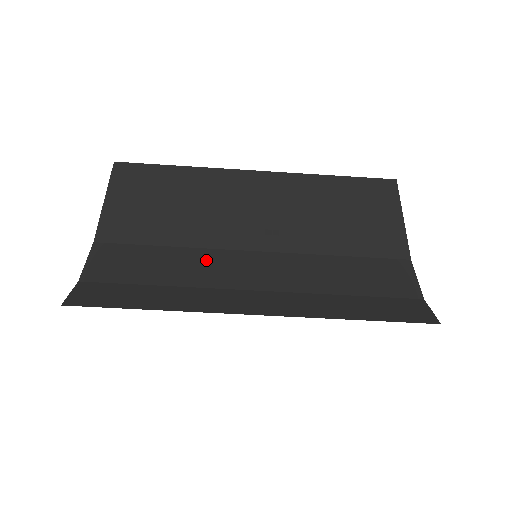
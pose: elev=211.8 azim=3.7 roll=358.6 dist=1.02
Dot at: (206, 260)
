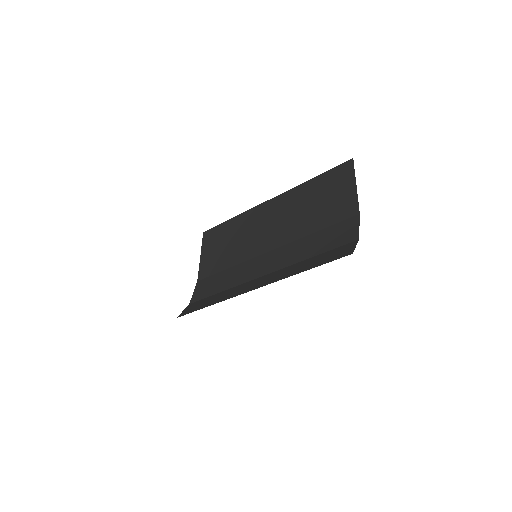
Dot at: (244, 268)
